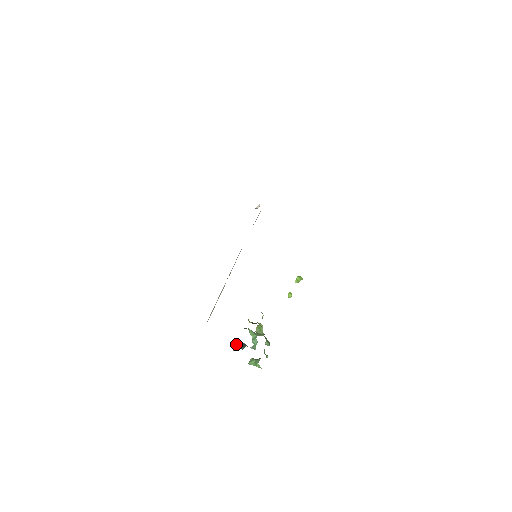
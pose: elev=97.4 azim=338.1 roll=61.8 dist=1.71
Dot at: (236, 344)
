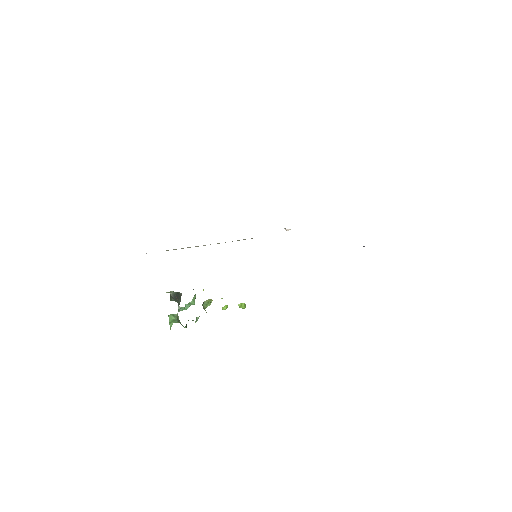
Dot at: occluded
